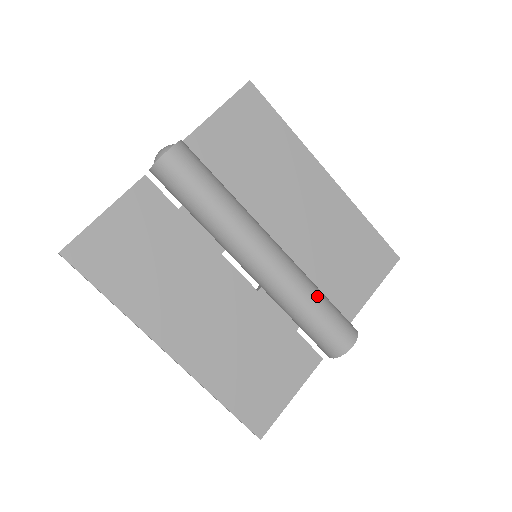
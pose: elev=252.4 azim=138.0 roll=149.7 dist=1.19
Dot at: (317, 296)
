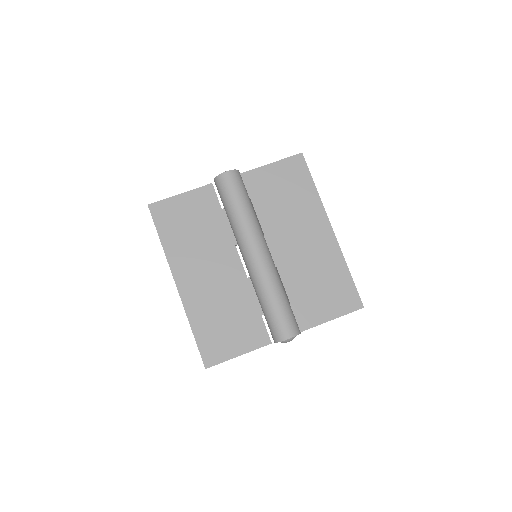
Dot at: (279, 294)
